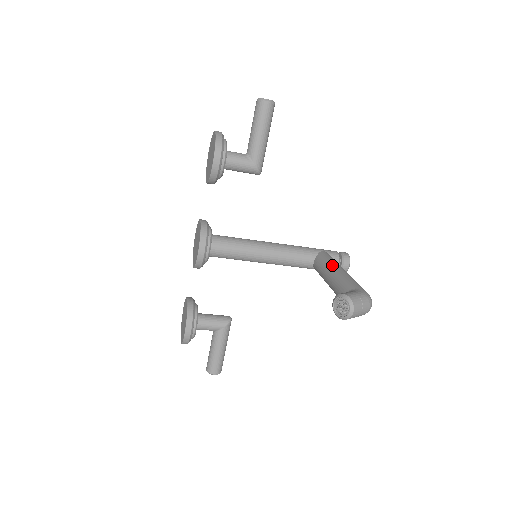
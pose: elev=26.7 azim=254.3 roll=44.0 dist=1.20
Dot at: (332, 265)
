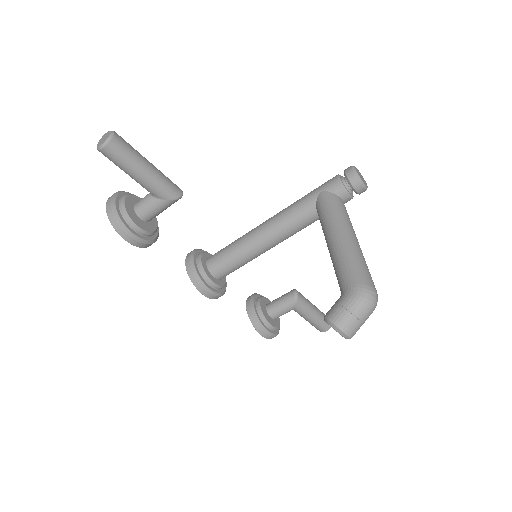
Dot at: (326, 230)
